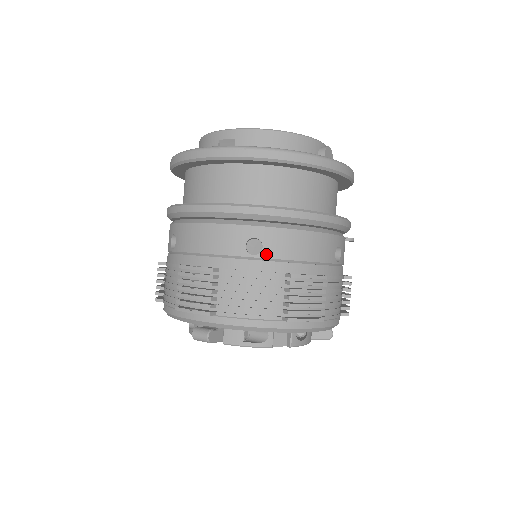
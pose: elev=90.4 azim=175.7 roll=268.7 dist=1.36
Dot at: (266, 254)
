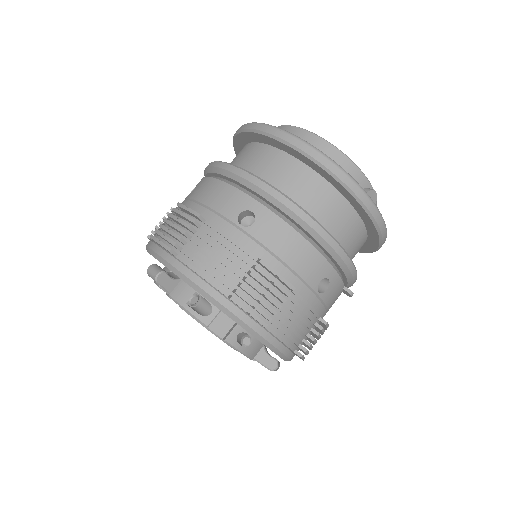
Dot at: (252, 231)
